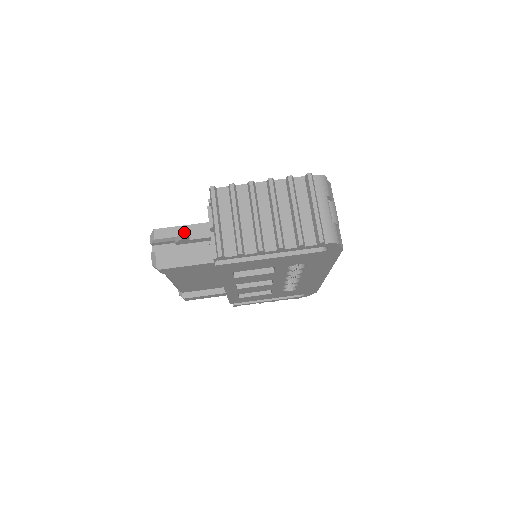
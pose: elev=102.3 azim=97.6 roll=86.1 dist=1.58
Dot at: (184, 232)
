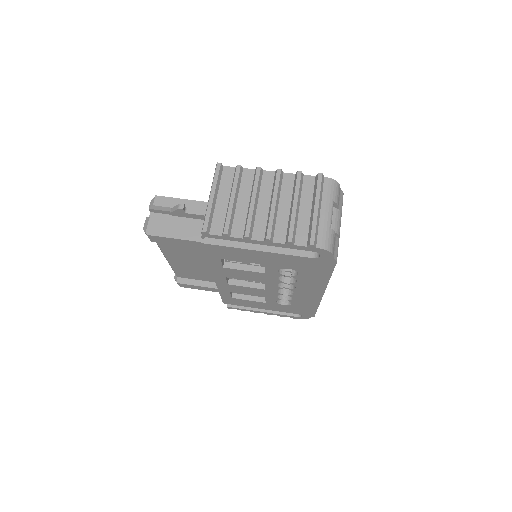
Dot at: occluded
